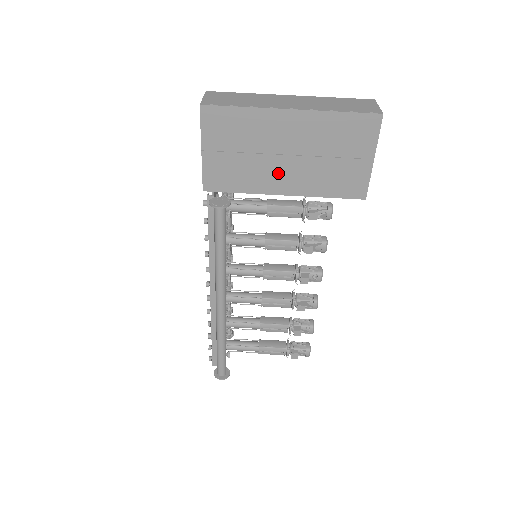
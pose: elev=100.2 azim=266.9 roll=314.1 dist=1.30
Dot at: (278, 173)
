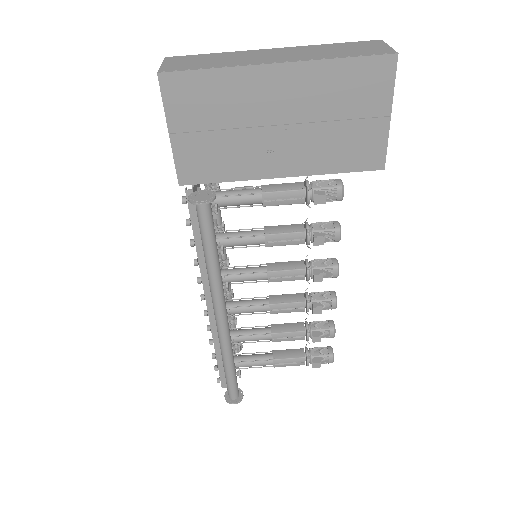
Dot at: (270, 150)
